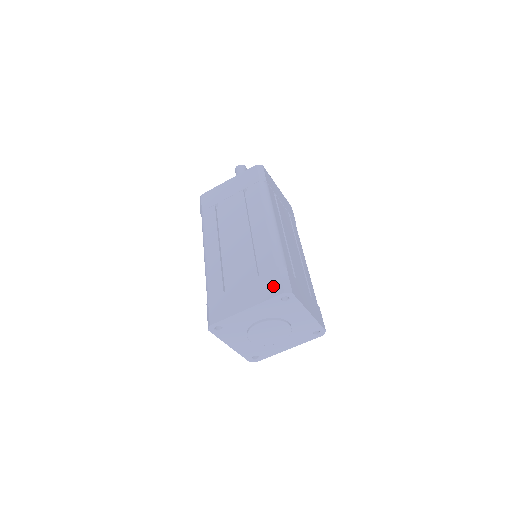
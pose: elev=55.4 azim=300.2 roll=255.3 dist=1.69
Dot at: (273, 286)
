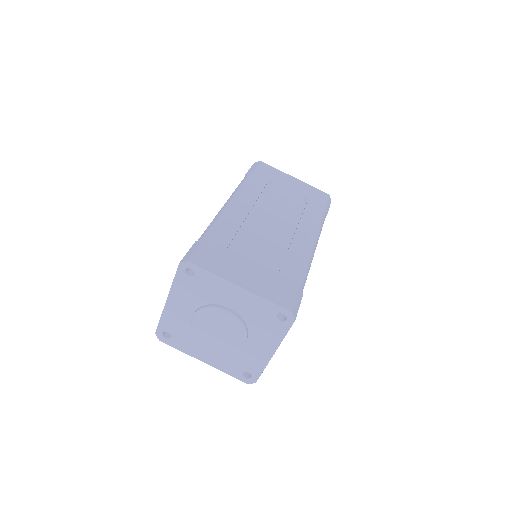
Dot at: (284, 295)
